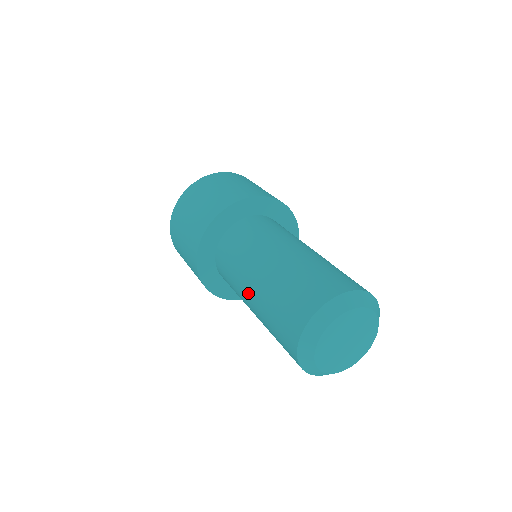
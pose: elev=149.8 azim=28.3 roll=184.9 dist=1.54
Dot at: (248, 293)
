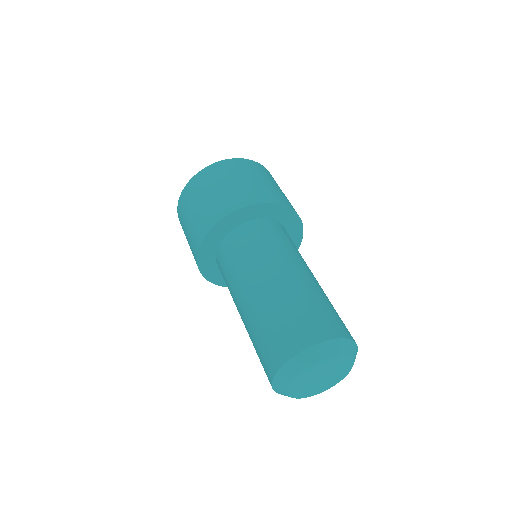
Dot at: (256, 283)
